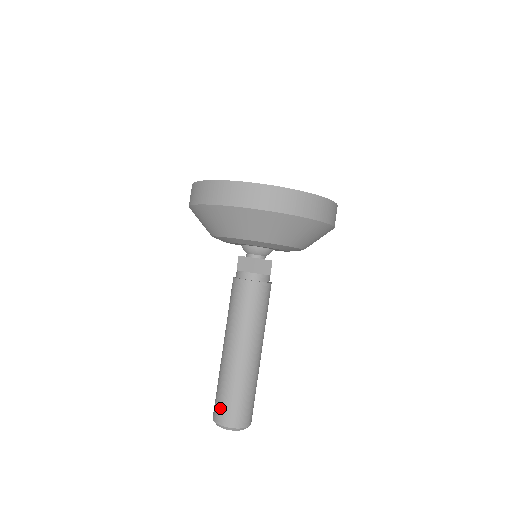
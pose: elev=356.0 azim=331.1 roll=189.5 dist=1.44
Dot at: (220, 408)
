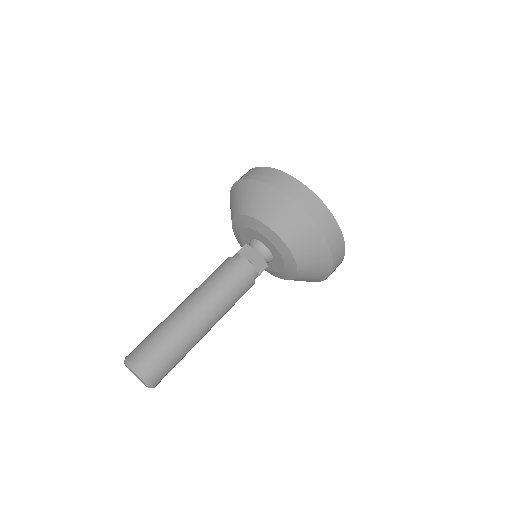
Dot at: occluded
